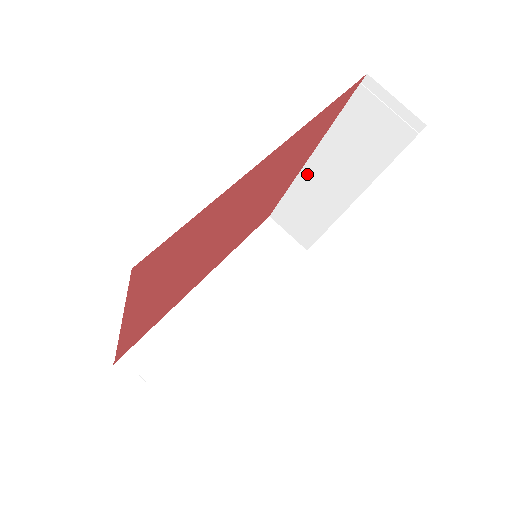
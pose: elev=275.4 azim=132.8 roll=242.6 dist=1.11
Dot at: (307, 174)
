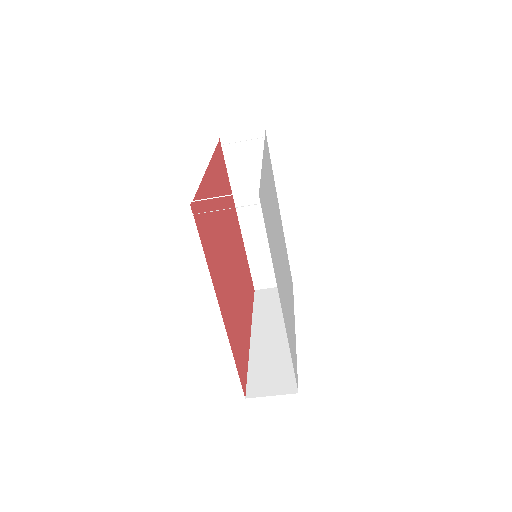
Dot at: occluded
